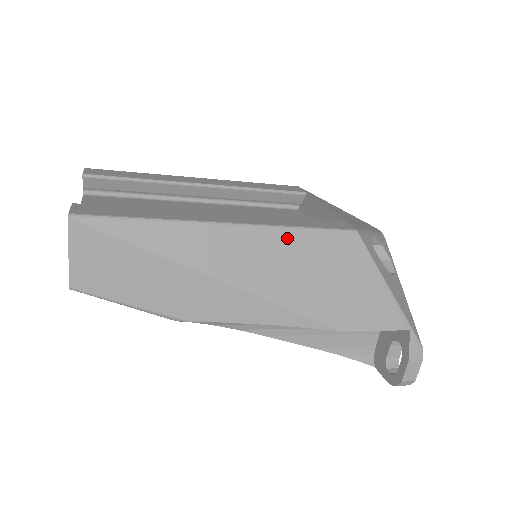
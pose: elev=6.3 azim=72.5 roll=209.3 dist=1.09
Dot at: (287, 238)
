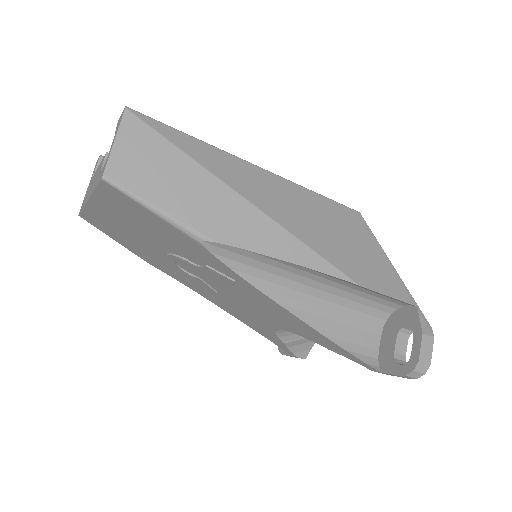
Dot at: (306, 195)
